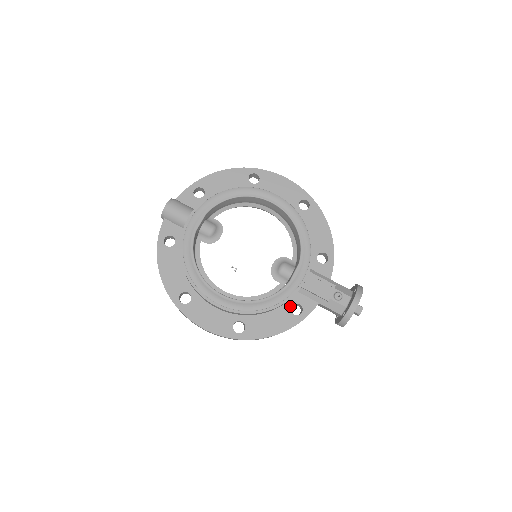
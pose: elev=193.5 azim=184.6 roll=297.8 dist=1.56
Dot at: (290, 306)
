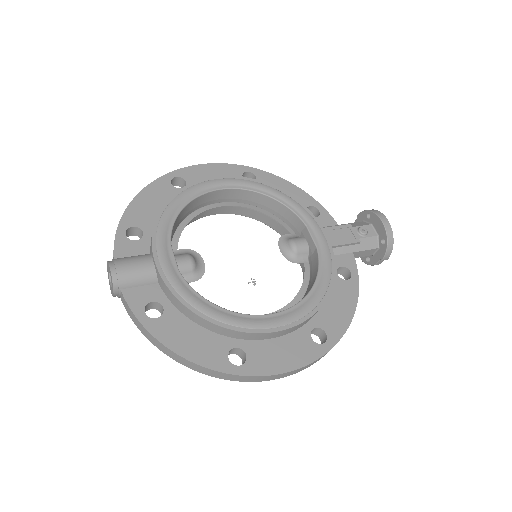
Dot at: (336, 275)
